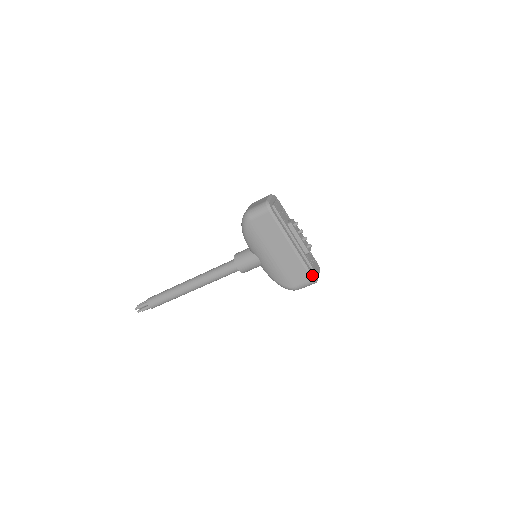
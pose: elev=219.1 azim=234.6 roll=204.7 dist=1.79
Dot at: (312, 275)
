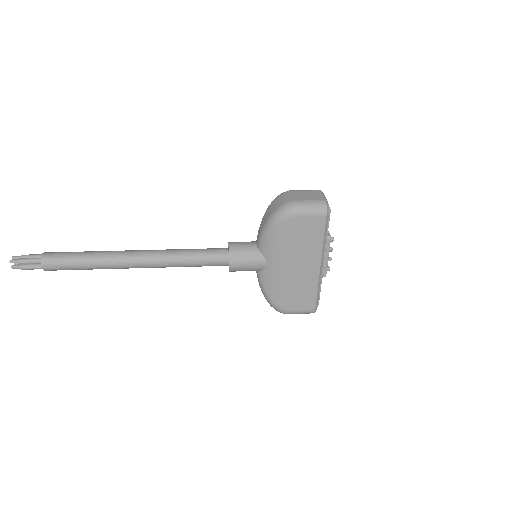
Dot at: (317, 304)
